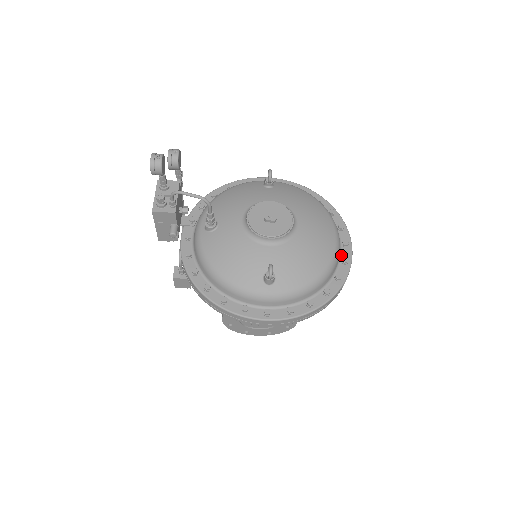
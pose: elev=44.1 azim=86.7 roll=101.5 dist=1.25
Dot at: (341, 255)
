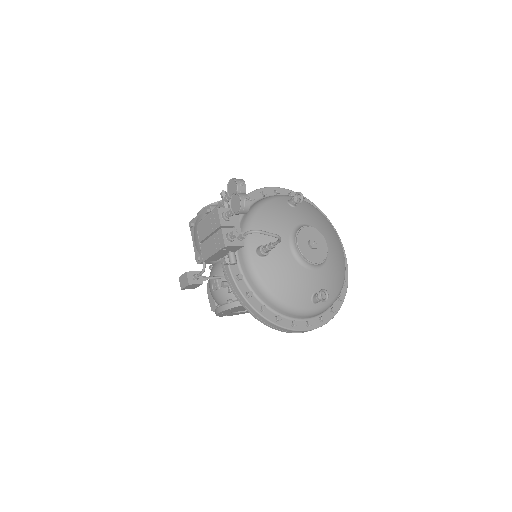
Dot at: occluded
